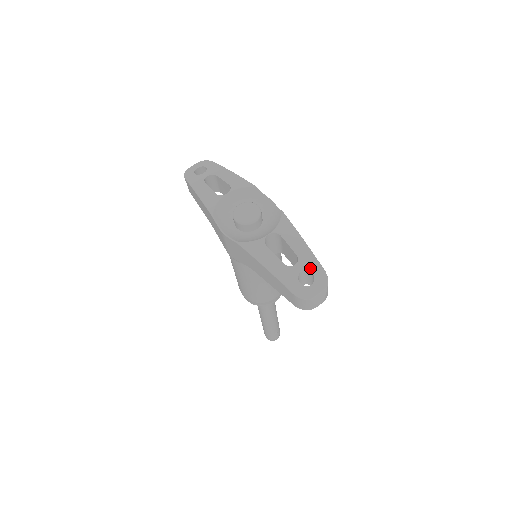
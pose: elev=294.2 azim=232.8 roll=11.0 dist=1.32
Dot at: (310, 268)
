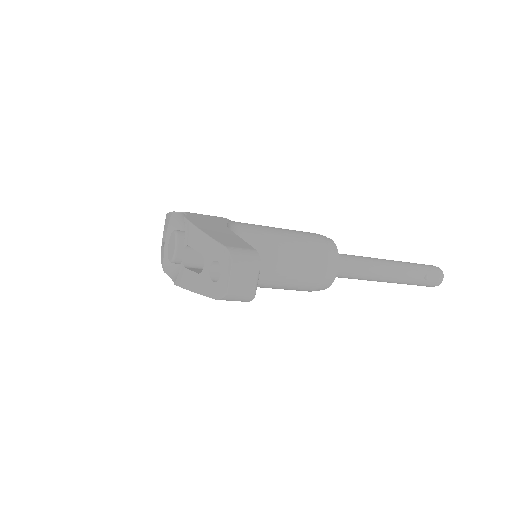
Dot at: (213, 257)
